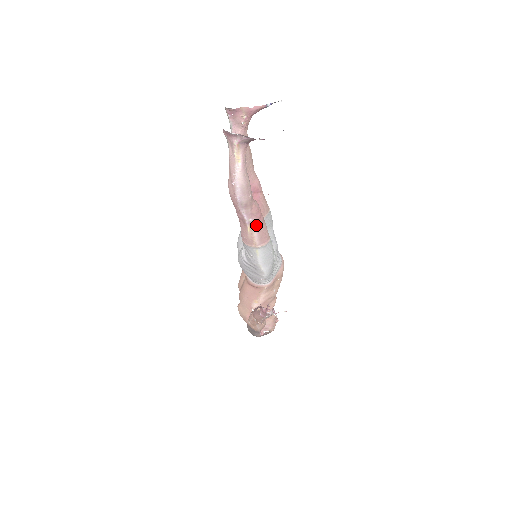
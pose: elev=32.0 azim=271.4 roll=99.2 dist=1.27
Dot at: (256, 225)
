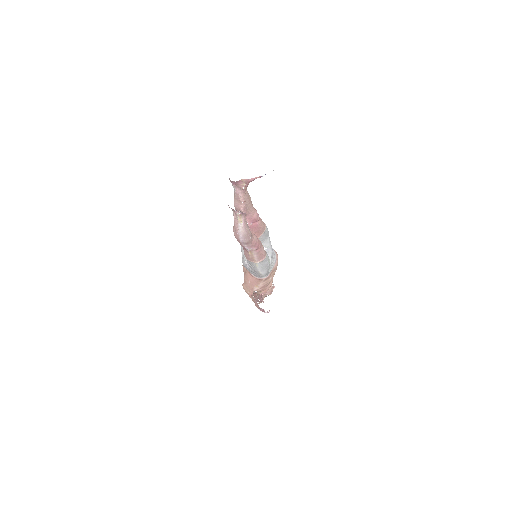
Dot at: (255, 251)
